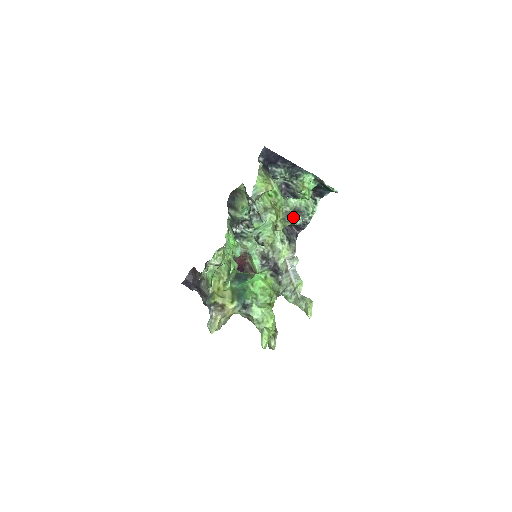
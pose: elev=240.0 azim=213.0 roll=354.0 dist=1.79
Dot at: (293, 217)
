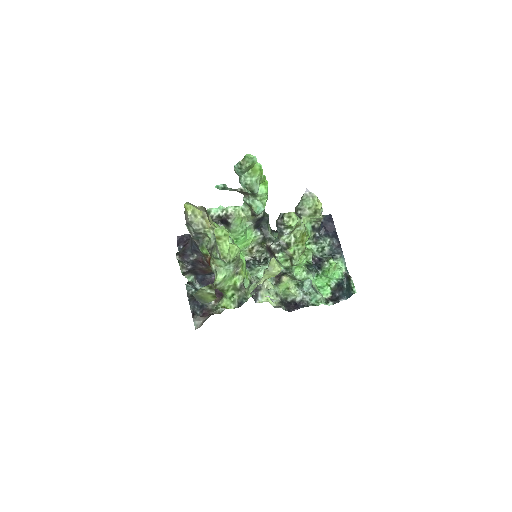
Dot at: occluded
